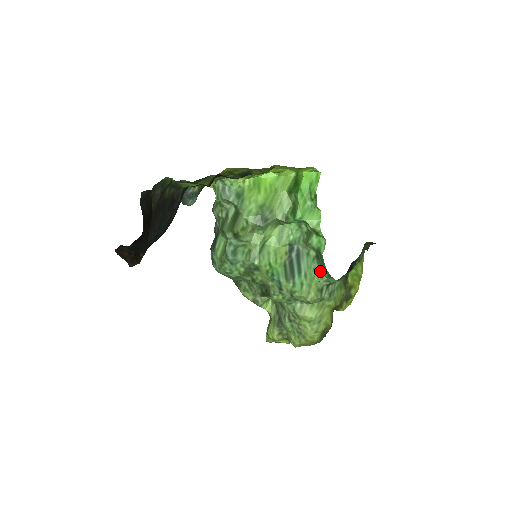
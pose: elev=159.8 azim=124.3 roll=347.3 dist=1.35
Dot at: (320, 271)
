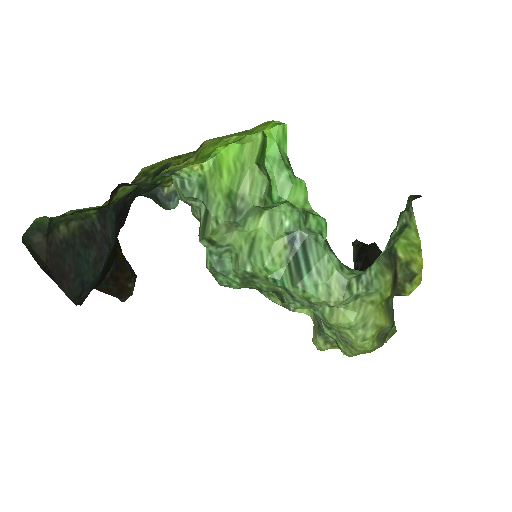
Dot at: (338, 261)
